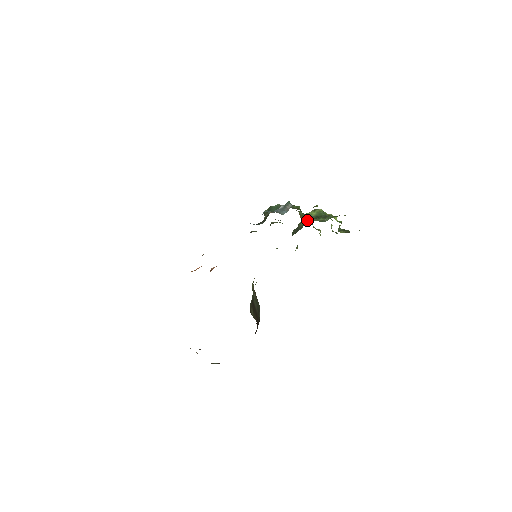
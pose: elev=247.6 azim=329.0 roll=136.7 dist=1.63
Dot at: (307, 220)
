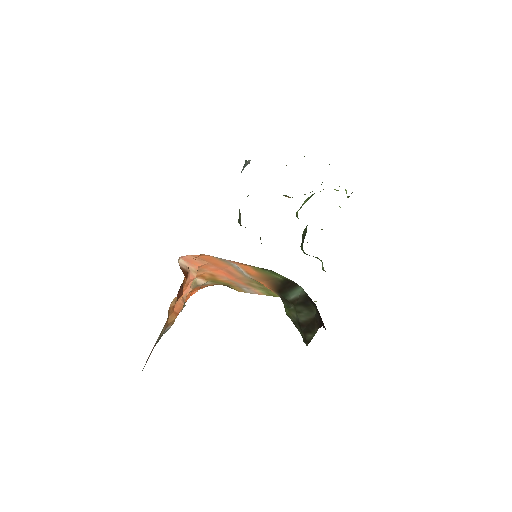
Dot at: occluded
